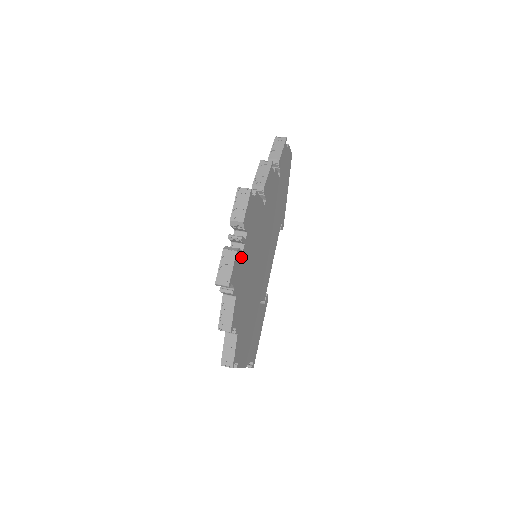
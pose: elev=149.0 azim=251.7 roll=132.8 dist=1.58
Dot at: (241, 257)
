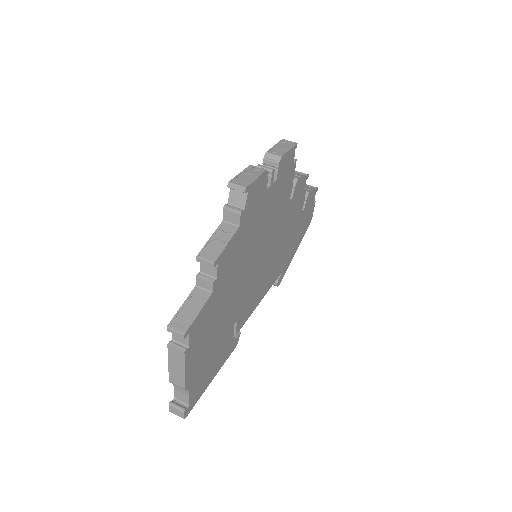
Dot at: (263, 192)
